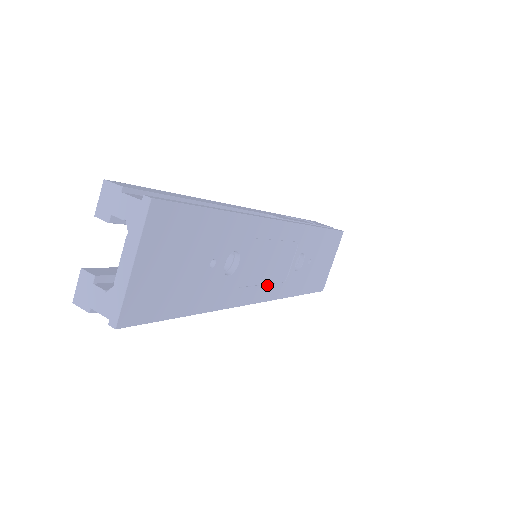
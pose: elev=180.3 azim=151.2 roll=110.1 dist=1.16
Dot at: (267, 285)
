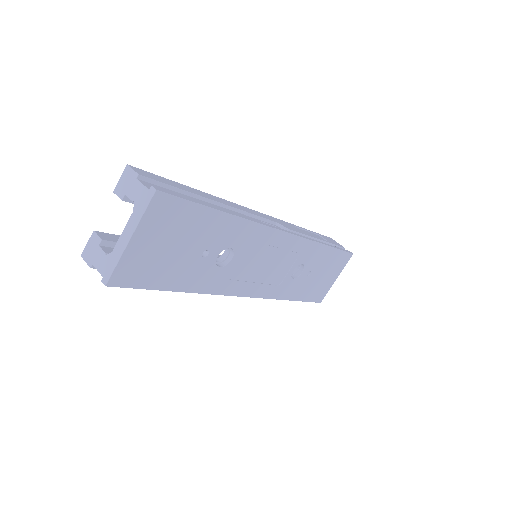
Dot at: (259, 284)
